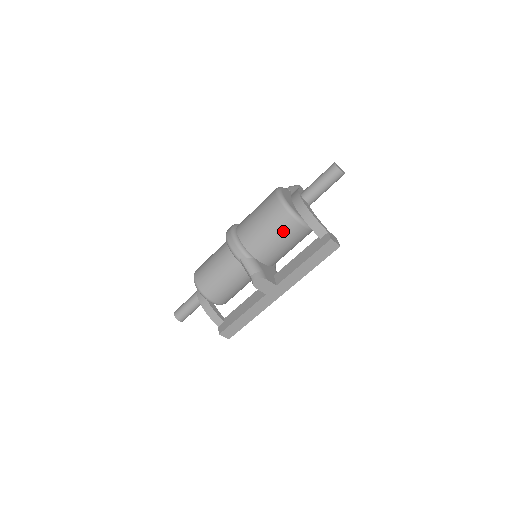
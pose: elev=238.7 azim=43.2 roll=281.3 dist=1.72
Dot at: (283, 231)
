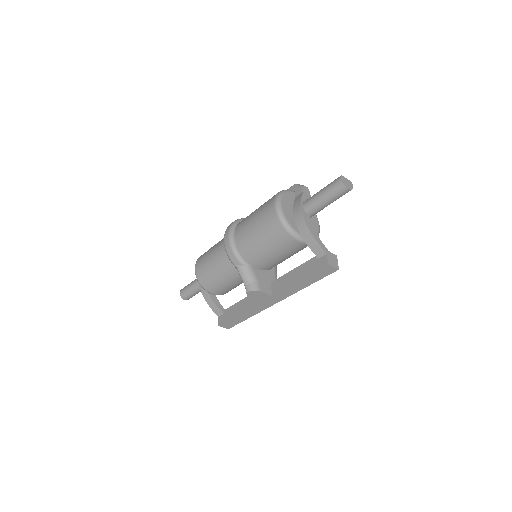
Dot at: (280, 246)
